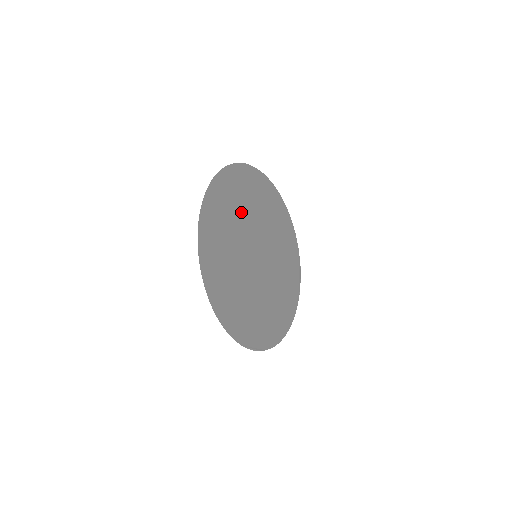
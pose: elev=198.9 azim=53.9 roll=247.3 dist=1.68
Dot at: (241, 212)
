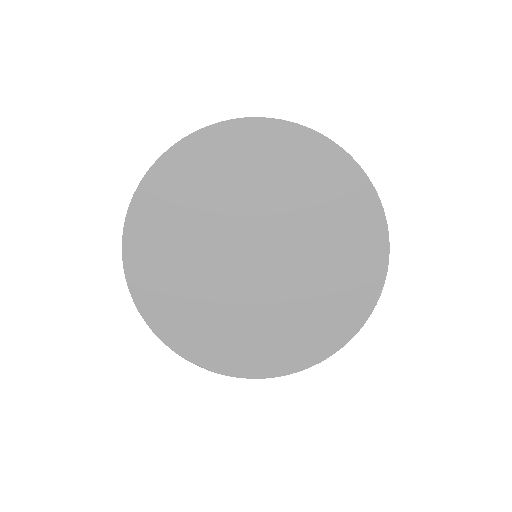
Dot at: (234, 191)
